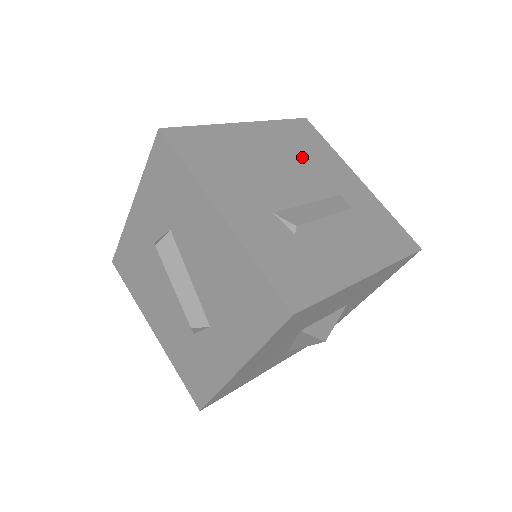
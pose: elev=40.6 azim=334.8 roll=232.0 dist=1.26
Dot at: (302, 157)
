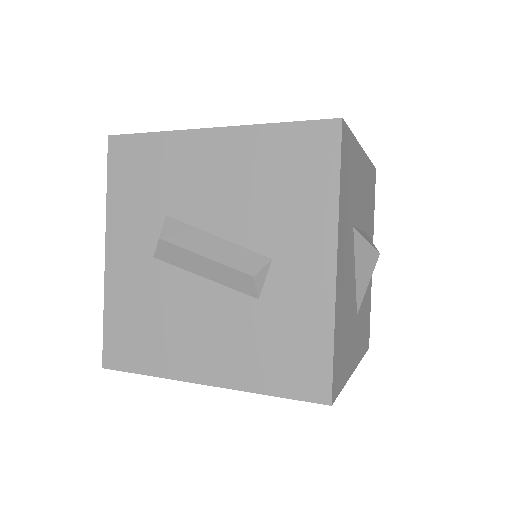
Dot at: occluded
